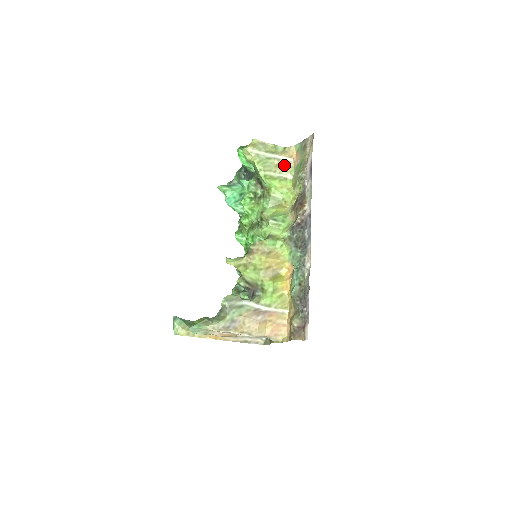
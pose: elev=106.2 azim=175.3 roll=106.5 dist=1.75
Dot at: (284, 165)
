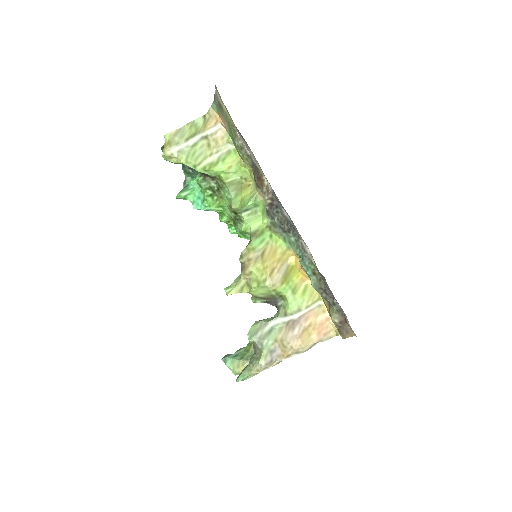
Dot at: (216, 139)
